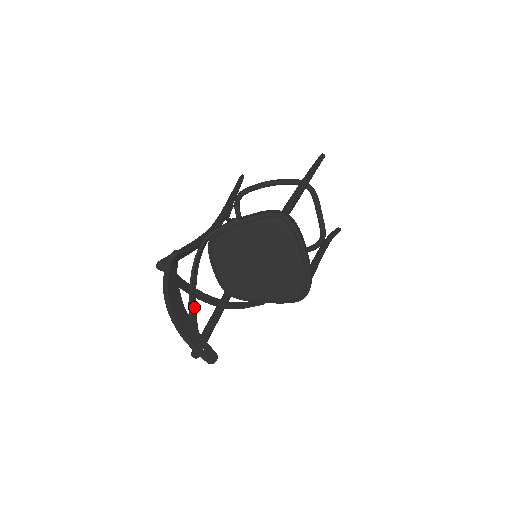
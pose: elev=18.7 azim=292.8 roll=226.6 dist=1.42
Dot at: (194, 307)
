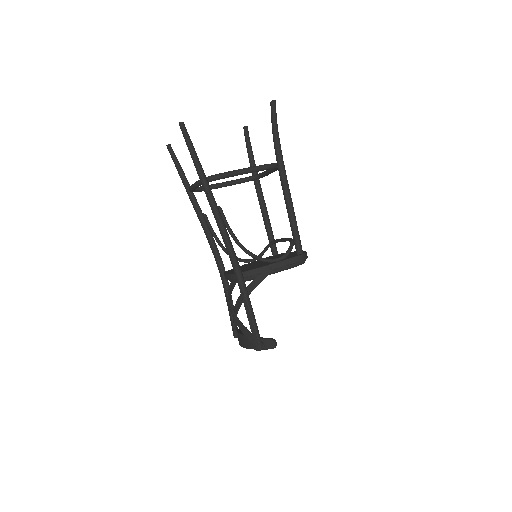
Dot at: occluded
